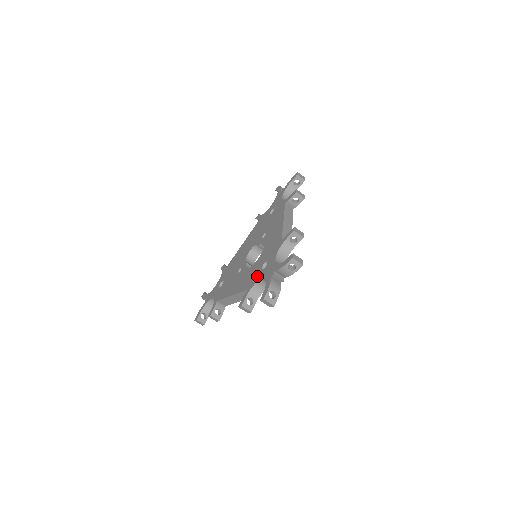
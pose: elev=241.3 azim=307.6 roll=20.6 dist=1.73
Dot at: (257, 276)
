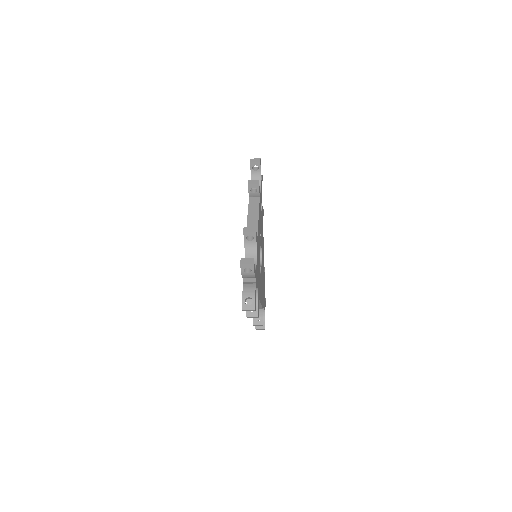
Dot at: occluded
